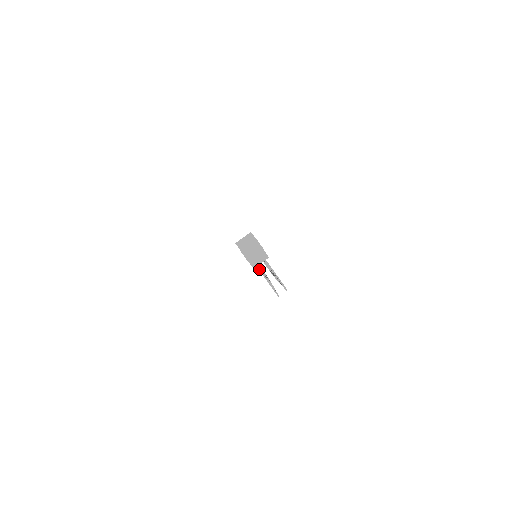
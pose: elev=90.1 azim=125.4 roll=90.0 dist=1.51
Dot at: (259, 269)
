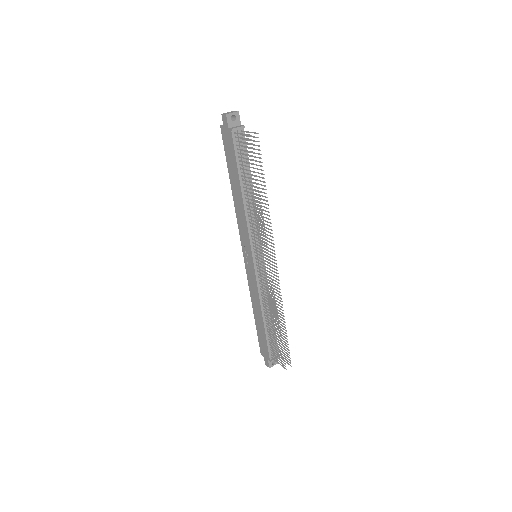
Dot at: (237, 133)
